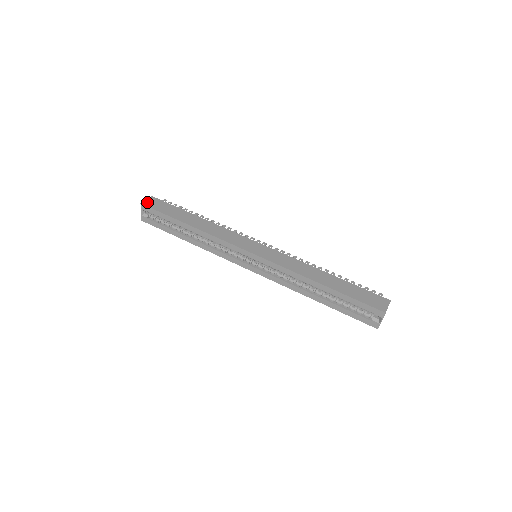
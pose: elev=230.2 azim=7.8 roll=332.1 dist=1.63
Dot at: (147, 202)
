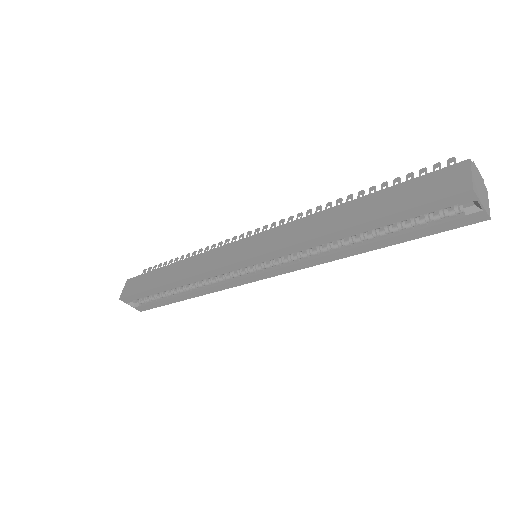
Dot at: (124, 292)
